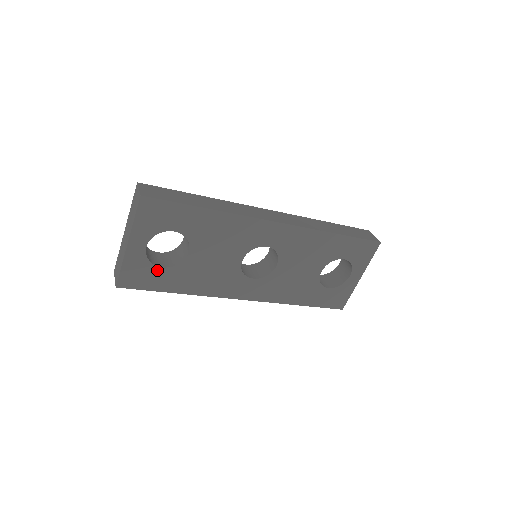
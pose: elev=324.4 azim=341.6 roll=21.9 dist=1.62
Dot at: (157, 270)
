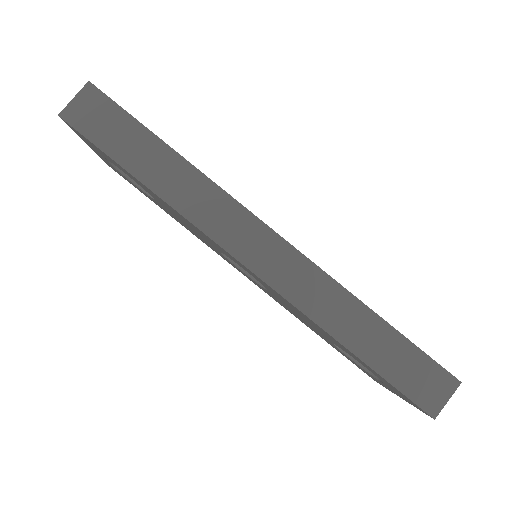
Dot at: (133, 183)
